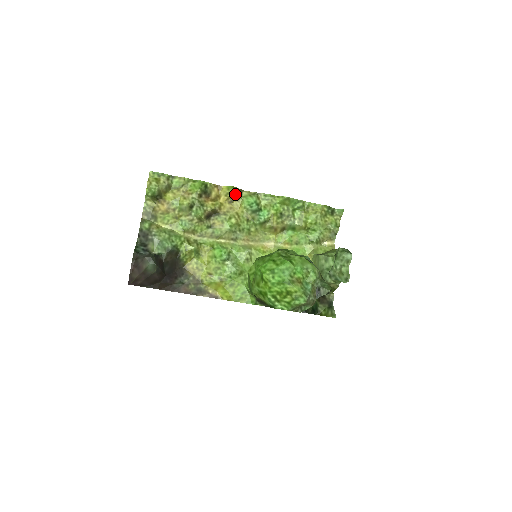
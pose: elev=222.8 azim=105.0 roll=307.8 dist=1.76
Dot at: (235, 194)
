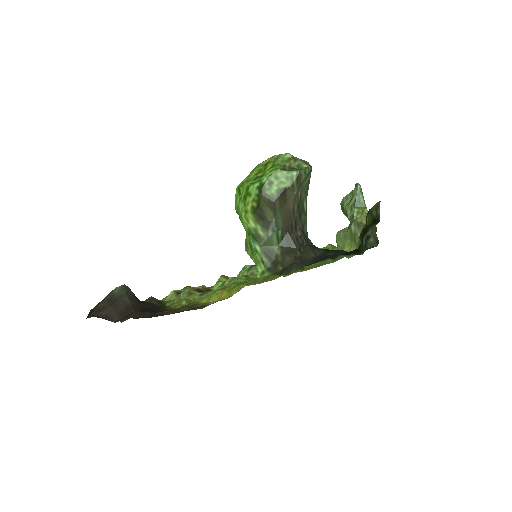
Dot at: (227, 279)
